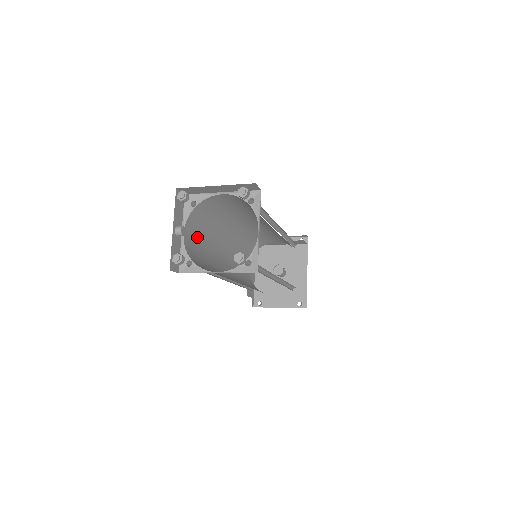
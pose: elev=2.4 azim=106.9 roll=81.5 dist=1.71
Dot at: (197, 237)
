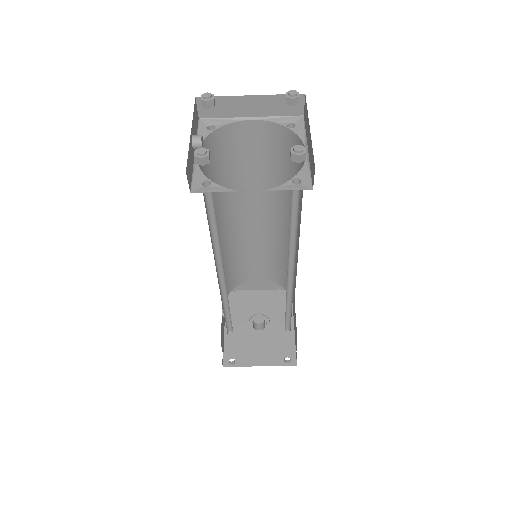
Dot at: occluded
